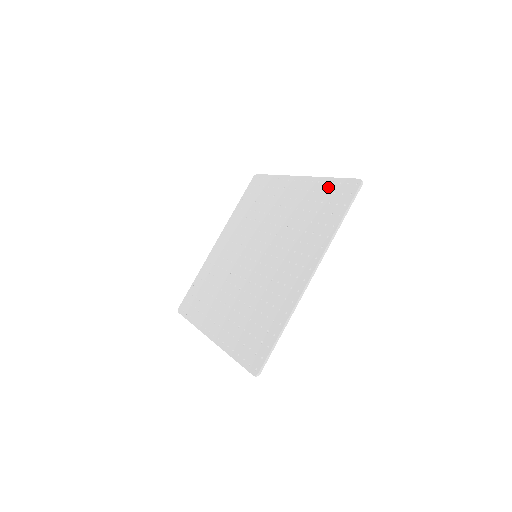
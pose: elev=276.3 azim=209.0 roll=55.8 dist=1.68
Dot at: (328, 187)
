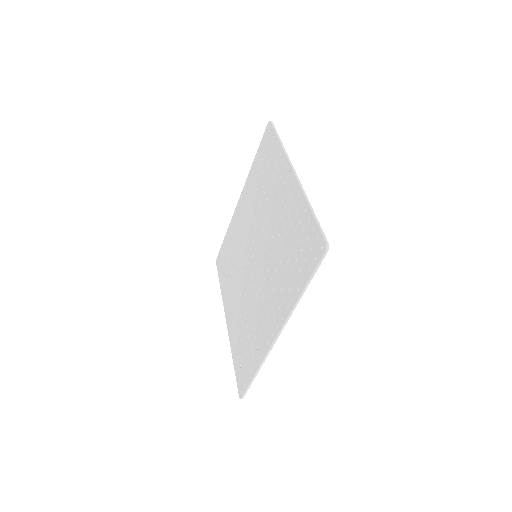
Dot at: (305, 222)
